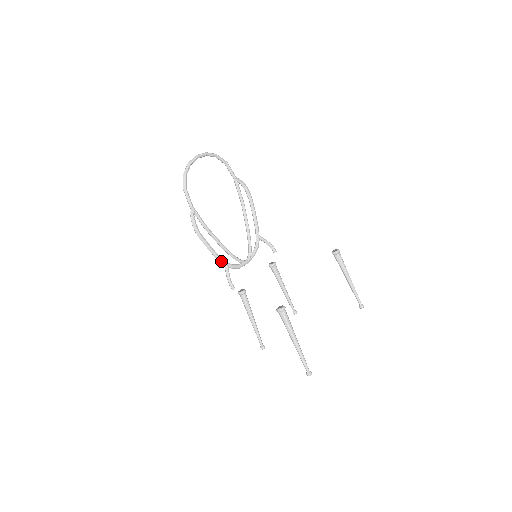
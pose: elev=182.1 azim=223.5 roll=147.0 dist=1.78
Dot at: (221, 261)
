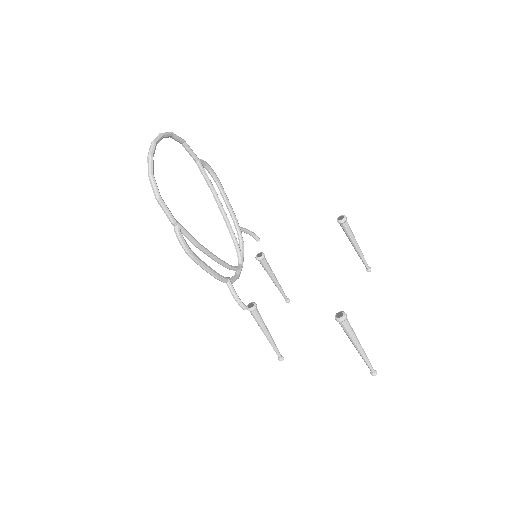
Dot at: (223, 280)
